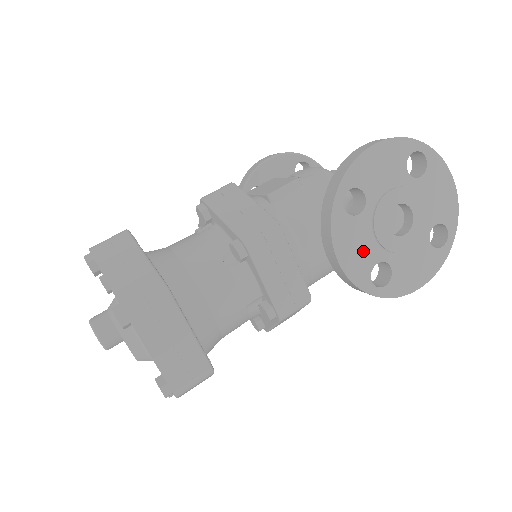
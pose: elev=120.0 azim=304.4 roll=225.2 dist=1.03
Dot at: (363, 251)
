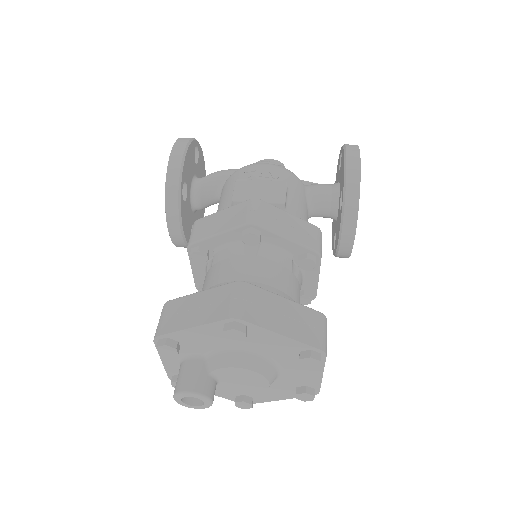
Dot at: occluded
